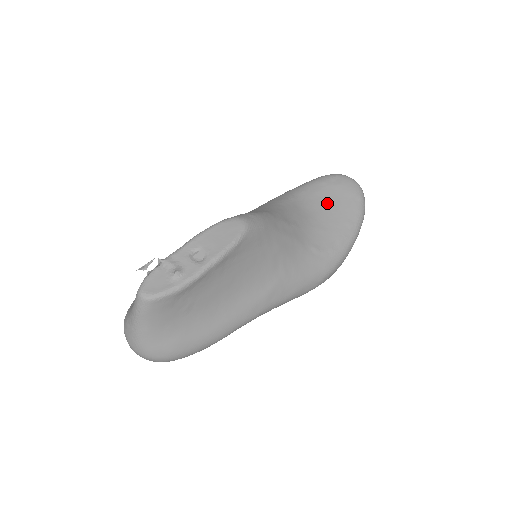
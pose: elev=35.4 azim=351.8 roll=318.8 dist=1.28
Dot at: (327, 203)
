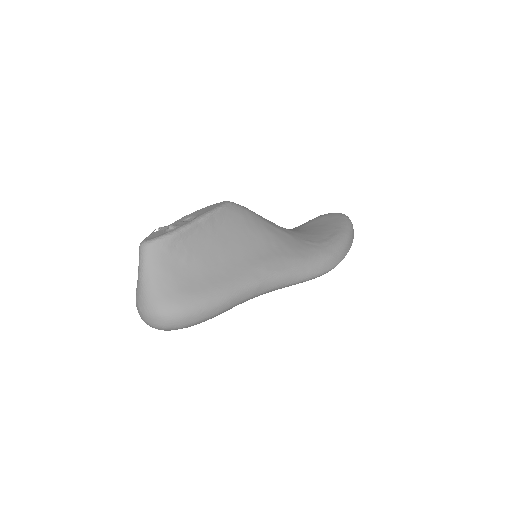
Dot at: (316, 226)
